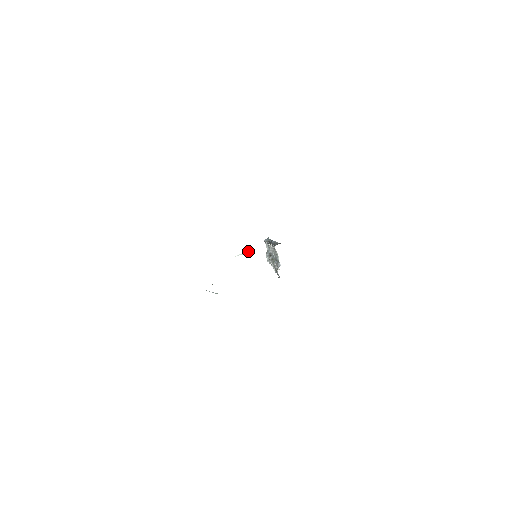
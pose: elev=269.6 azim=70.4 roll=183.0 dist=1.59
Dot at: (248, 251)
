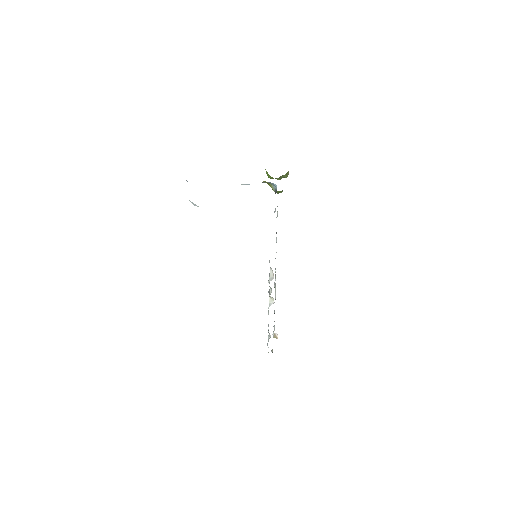
Dot at: (249, 184)
